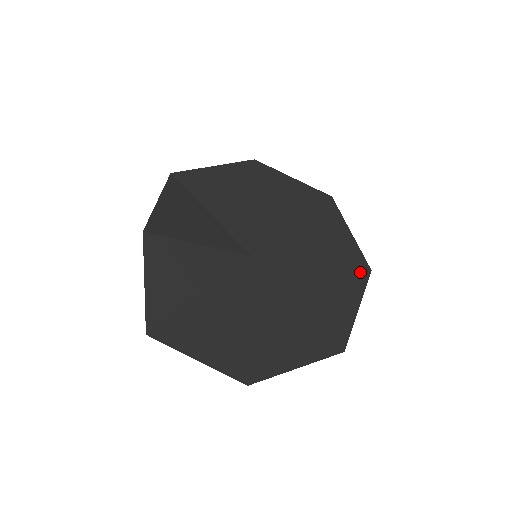
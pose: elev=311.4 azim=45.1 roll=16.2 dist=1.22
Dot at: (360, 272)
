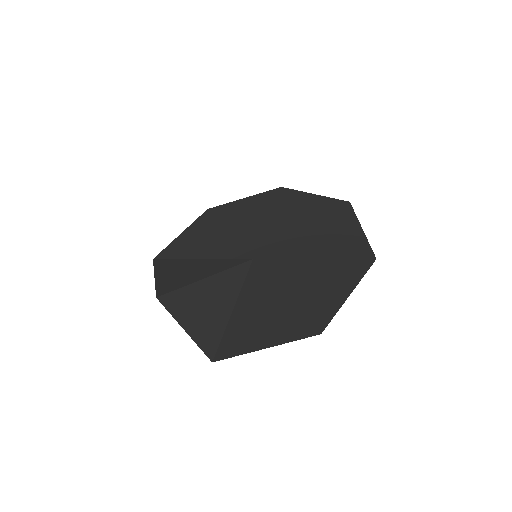
Dot at: (342, 209)
